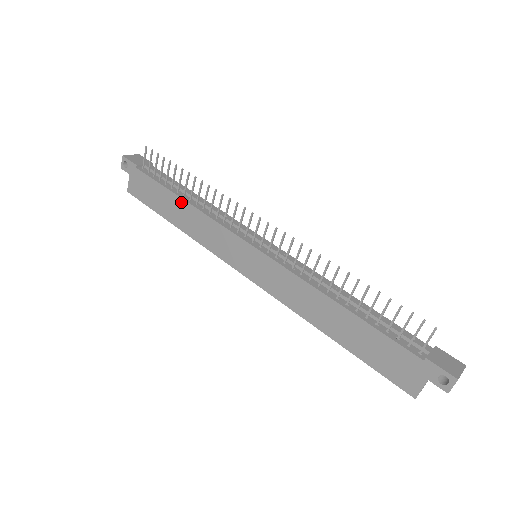
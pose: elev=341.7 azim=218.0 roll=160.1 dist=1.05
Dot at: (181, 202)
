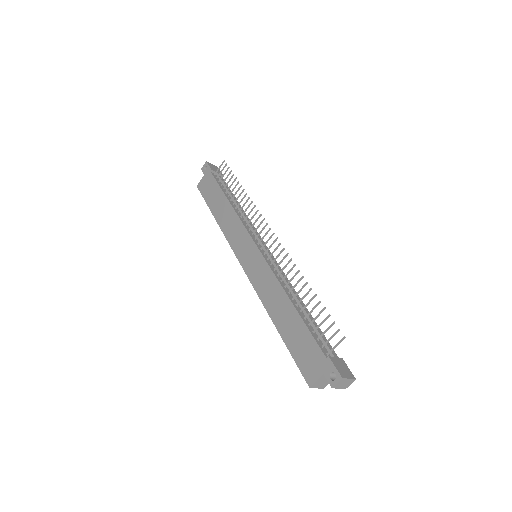
Dot at: (227, 203)
